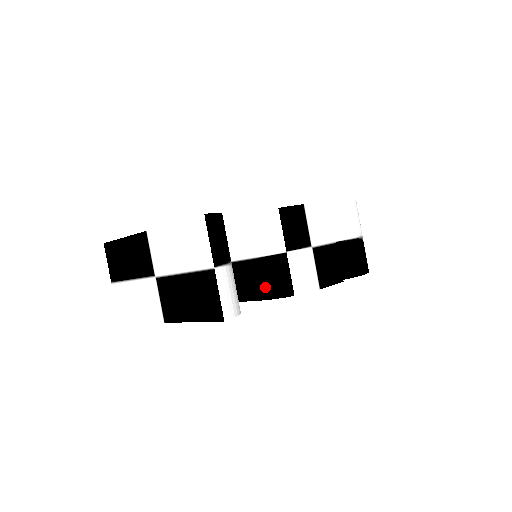
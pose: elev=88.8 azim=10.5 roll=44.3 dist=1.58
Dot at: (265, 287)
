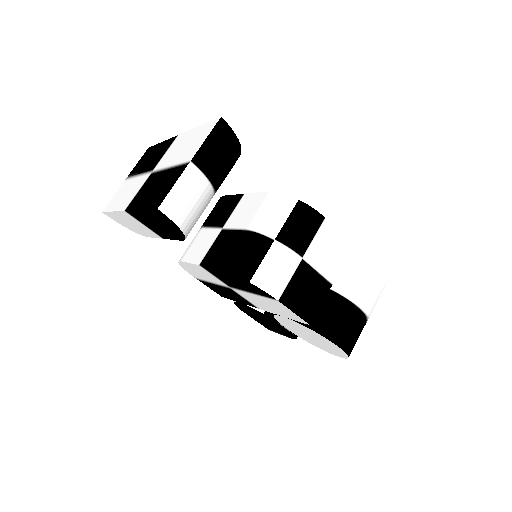
Dot at: (232, 258)
